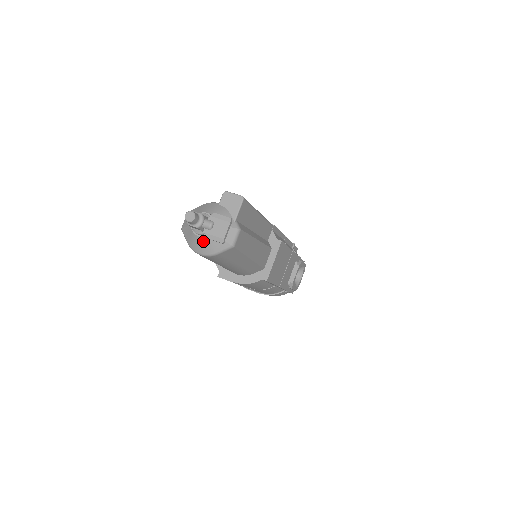
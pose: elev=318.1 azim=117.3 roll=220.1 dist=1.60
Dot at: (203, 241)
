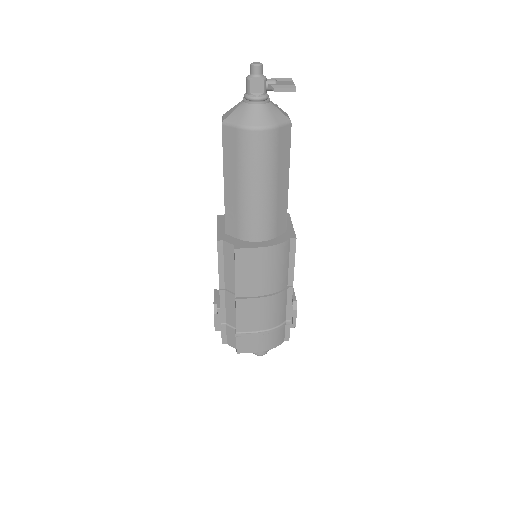
Dot at: (262, 109)
